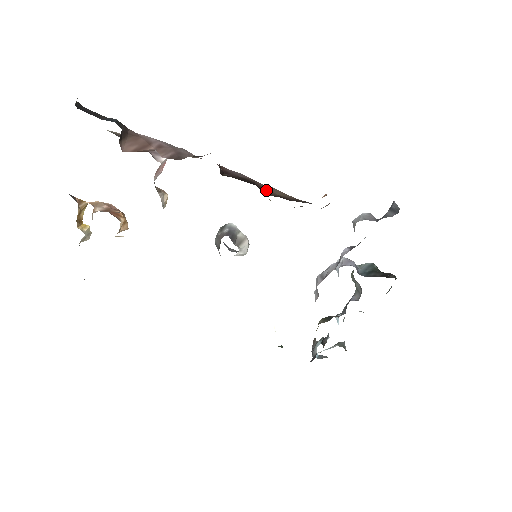
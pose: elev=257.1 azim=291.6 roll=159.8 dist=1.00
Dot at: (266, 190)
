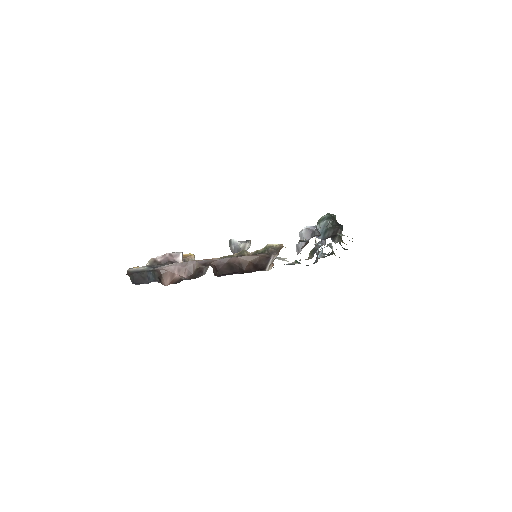
Dot at: (242, 263)
